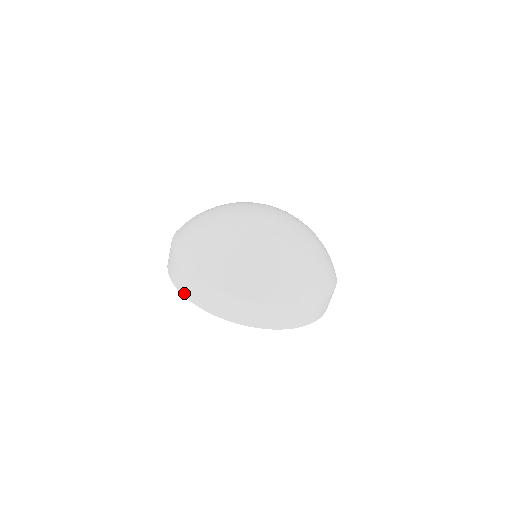
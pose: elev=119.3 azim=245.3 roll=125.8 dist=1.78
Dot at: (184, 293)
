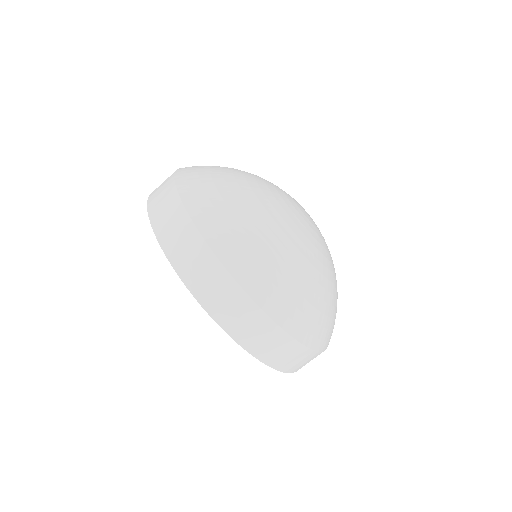
Dot at: (176, 263)
